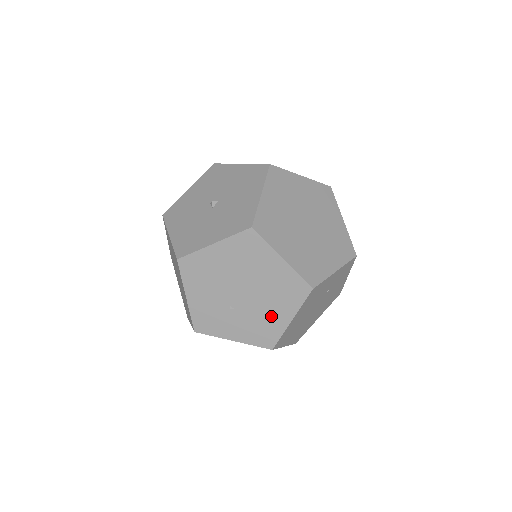
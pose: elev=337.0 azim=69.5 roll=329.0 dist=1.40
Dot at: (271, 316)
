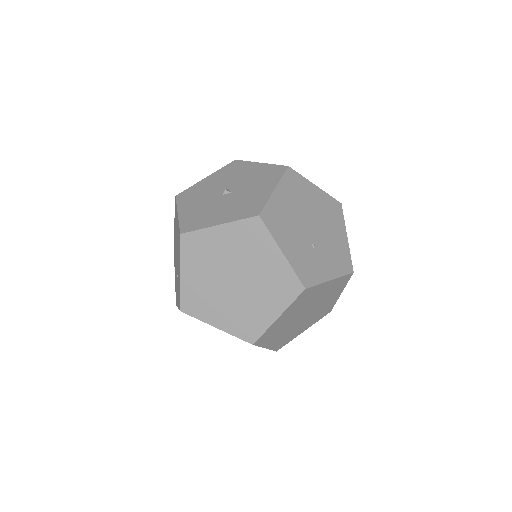
Dot at: (336, 240)
